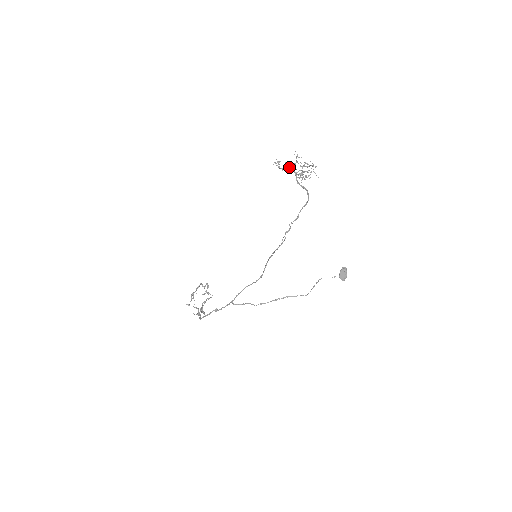
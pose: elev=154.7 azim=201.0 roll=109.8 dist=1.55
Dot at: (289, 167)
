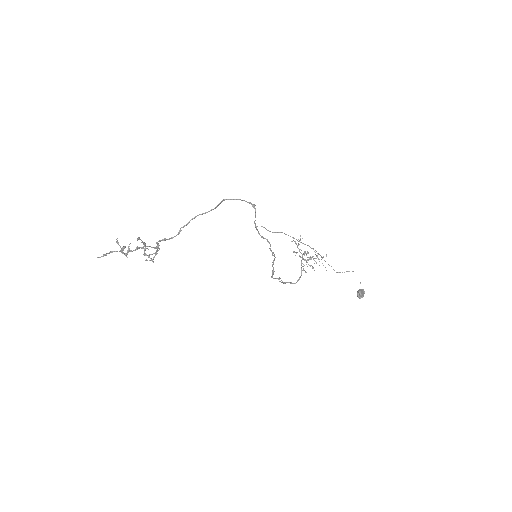
Dot at: occluded
